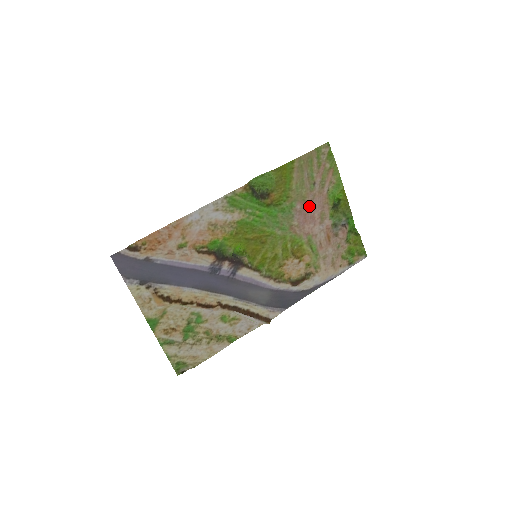
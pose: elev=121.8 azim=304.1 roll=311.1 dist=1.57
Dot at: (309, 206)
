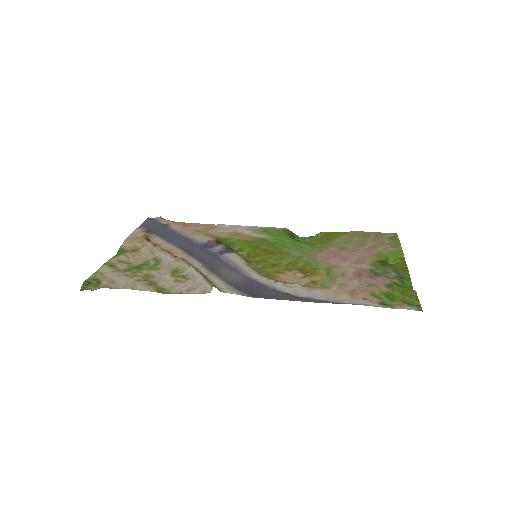
Dot at: (347, 253)
